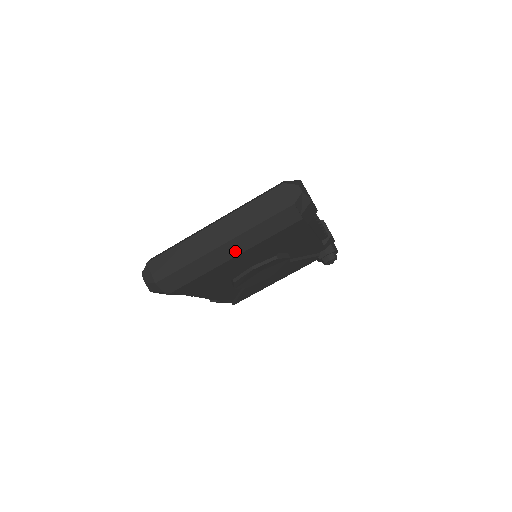
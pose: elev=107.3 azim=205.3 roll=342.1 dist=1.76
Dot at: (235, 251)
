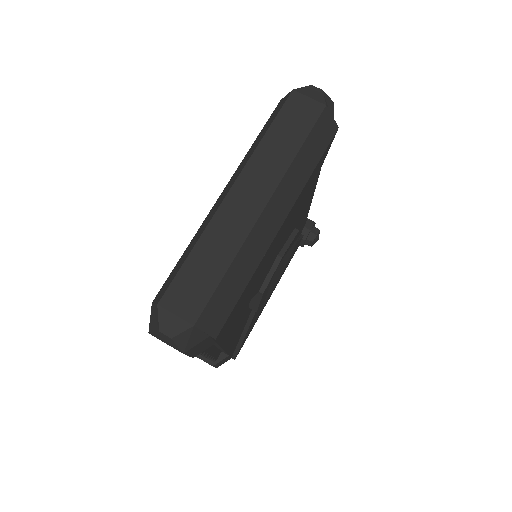
Dot at: (281, 213)
